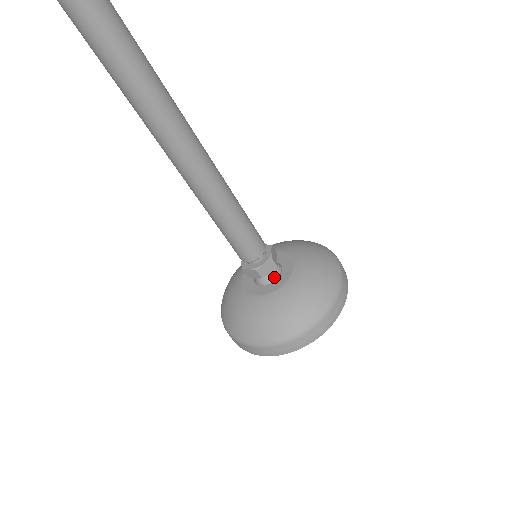
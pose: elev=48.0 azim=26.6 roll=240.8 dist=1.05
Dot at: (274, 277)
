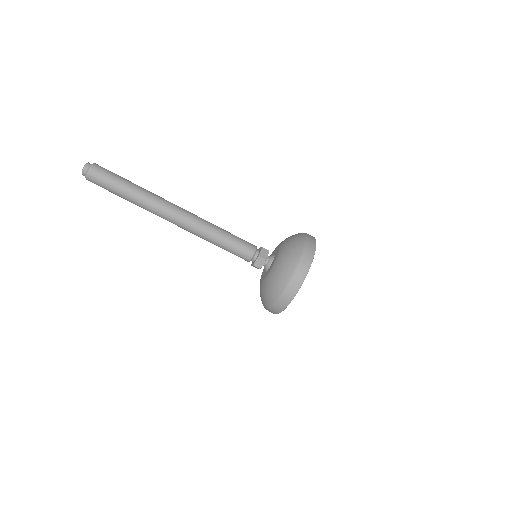
Dot at: (269, 266)
